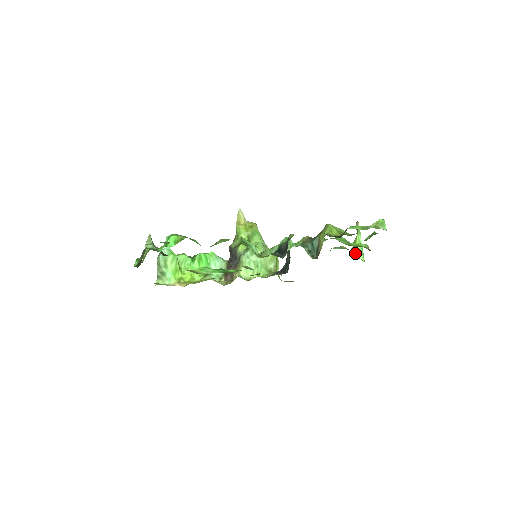
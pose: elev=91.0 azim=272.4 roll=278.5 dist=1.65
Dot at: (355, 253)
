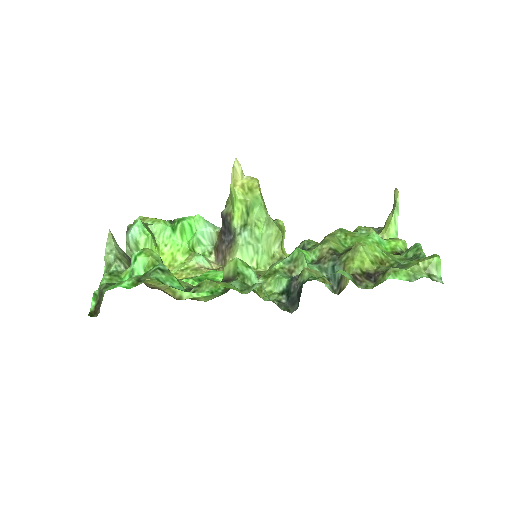
Dot at: occluded
